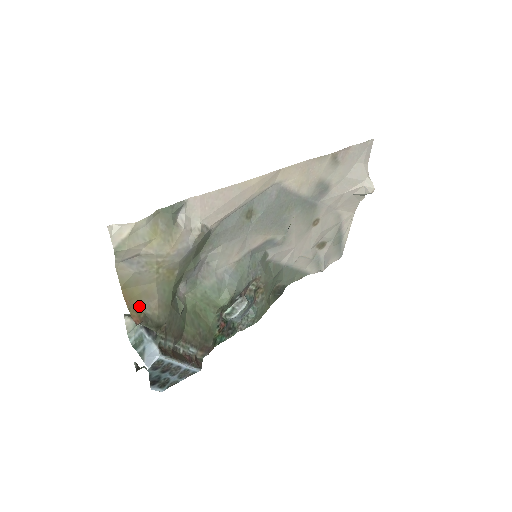
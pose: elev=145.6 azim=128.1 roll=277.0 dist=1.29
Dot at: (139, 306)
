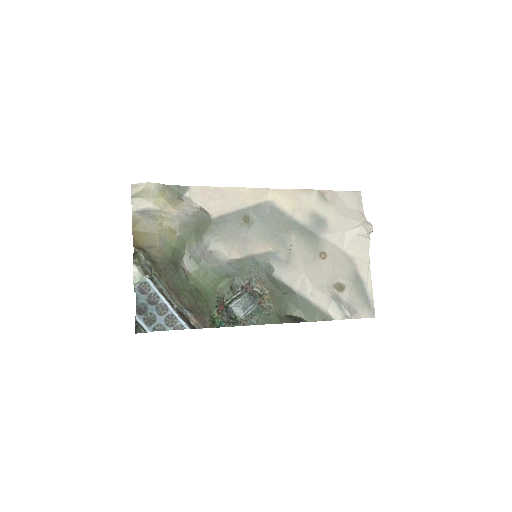
Dot at: (143, 246)
